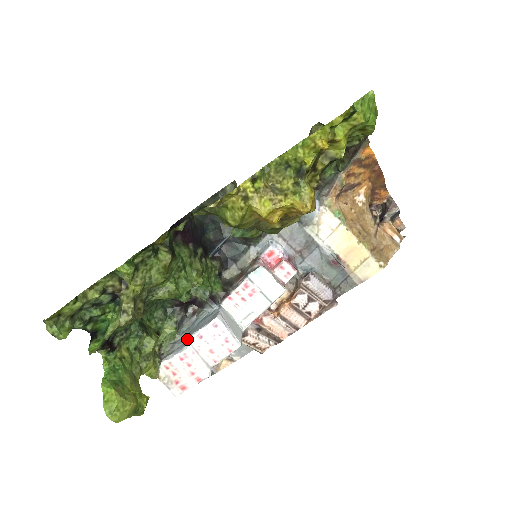
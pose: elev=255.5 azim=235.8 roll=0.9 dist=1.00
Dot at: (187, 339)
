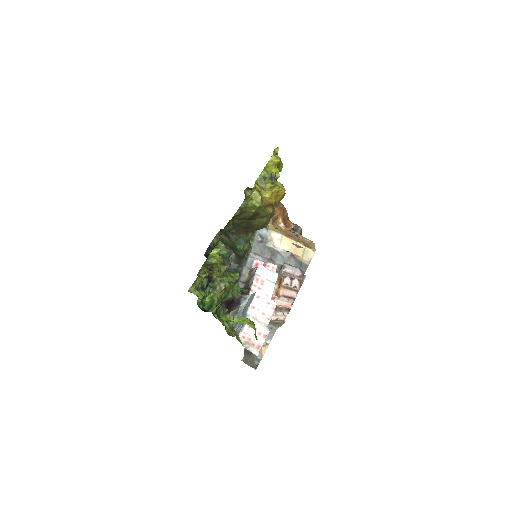
Dot at: (246, 313)
